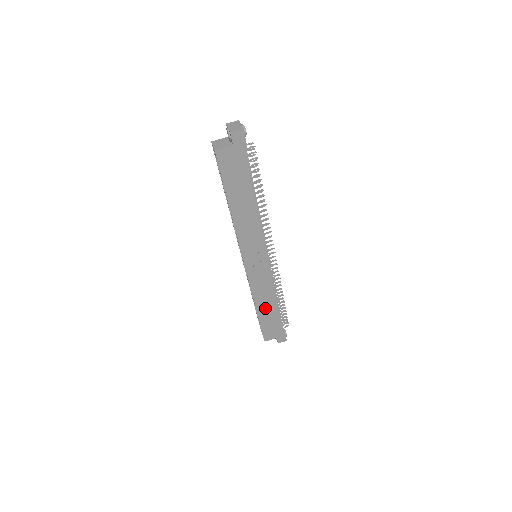
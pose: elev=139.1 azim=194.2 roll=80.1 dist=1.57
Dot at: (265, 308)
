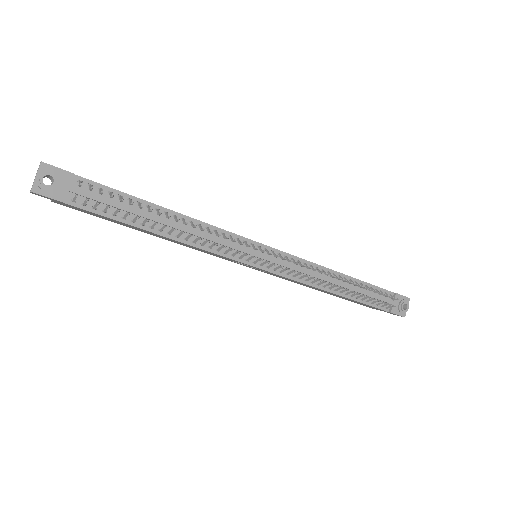
Dot at: occluded
